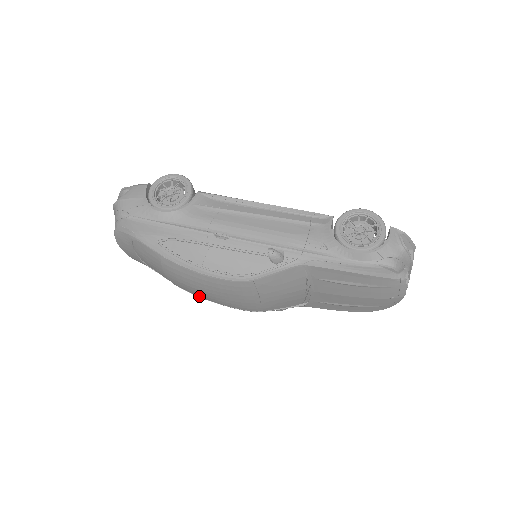
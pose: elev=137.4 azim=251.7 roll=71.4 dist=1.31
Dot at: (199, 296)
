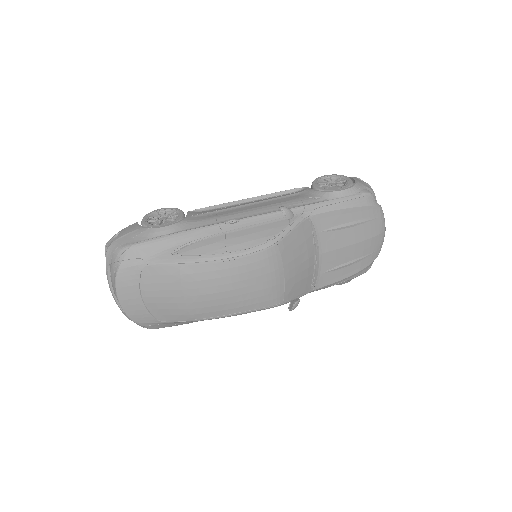
Dot at: (220, 314)
